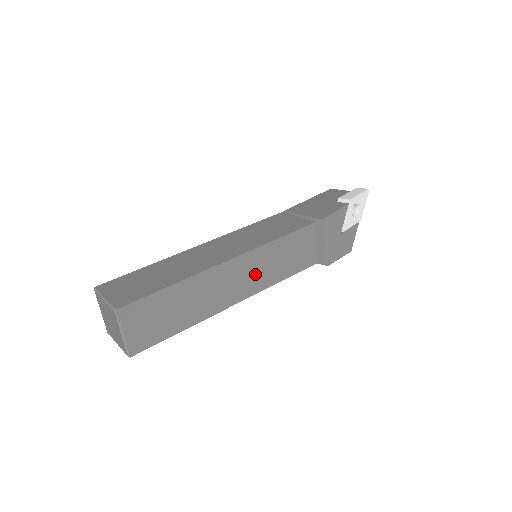
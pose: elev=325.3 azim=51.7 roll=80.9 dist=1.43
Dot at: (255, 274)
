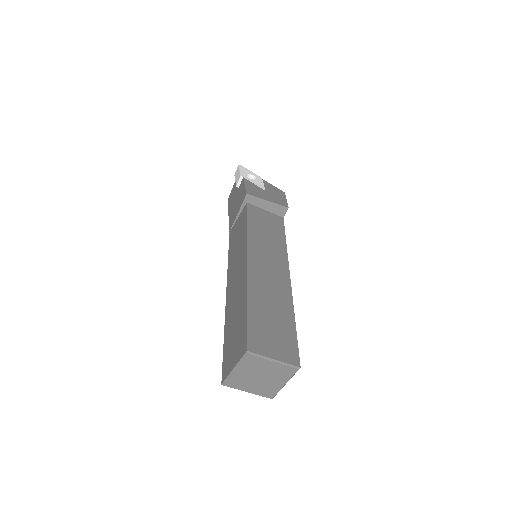
Dot at: (270, 254)
